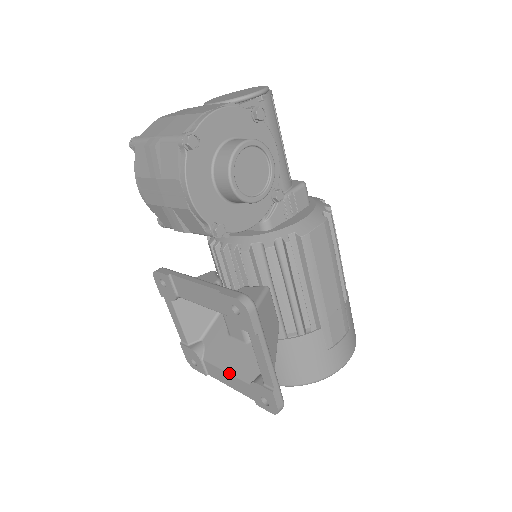
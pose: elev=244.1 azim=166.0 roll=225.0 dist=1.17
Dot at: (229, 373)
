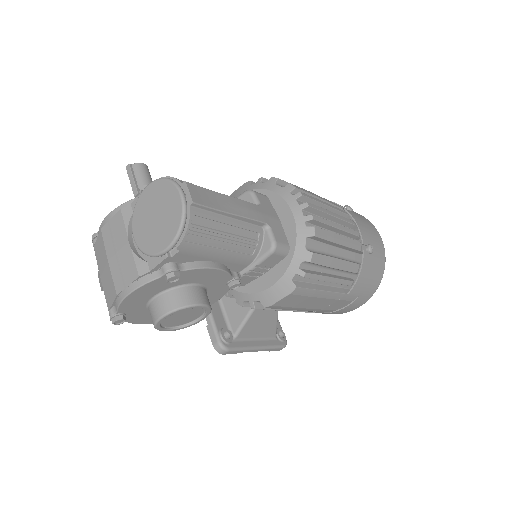
Dot at: occluded
